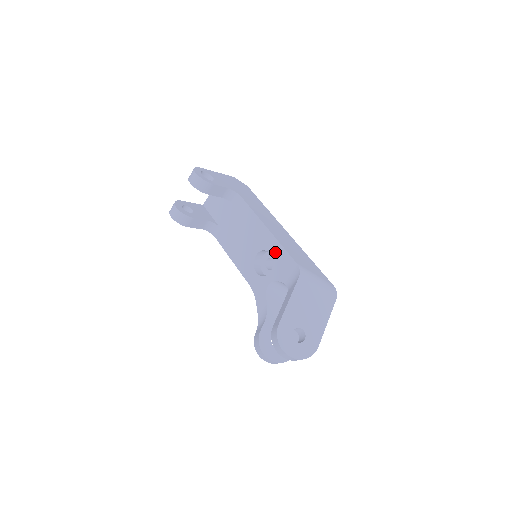
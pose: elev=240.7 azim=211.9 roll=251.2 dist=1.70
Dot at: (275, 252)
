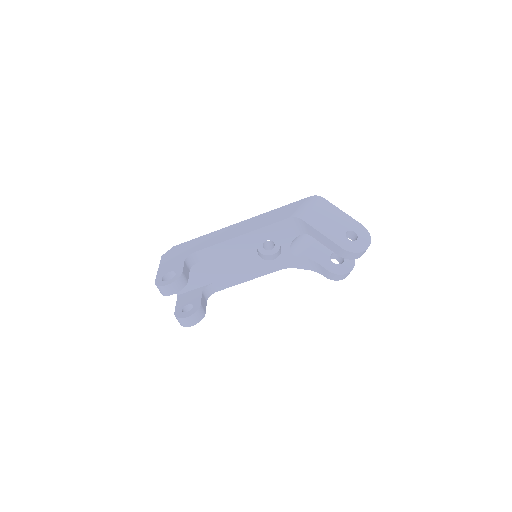
Dot at: (267, 235)
